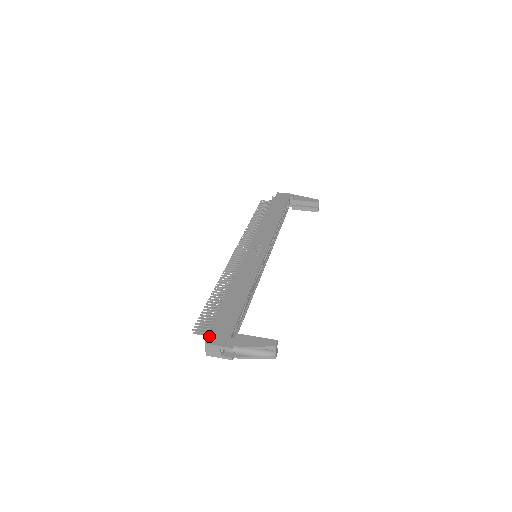
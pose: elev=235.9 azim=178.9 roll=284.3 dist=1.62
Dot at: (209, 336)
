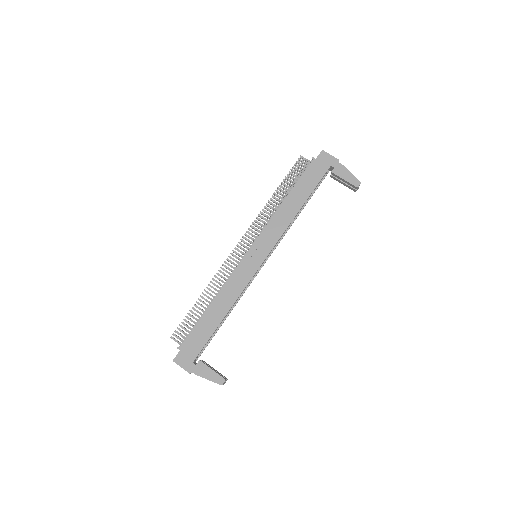
Dot at: (178, 355)
